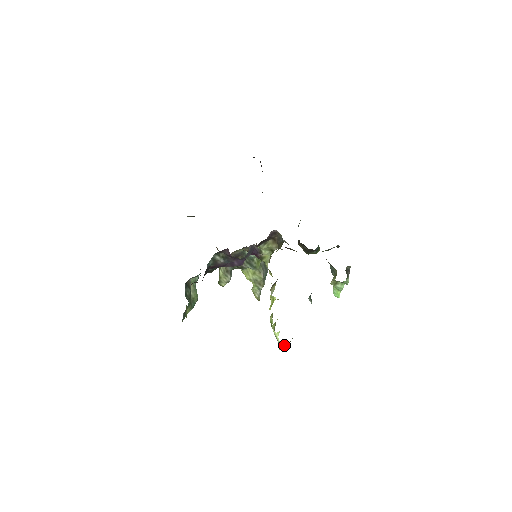
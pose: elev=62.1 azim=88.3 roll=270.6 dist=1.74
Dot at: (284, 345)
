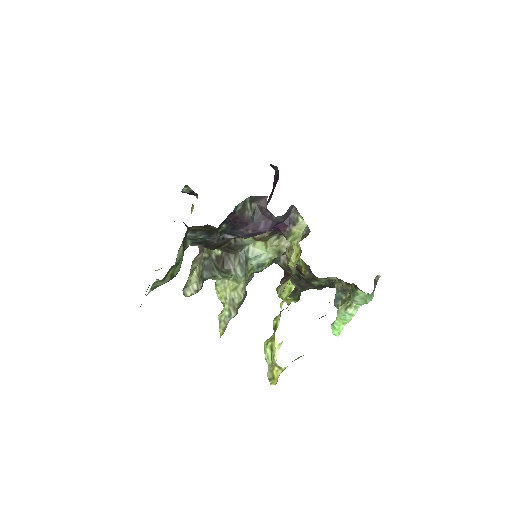
Dot at: (276, 372)
